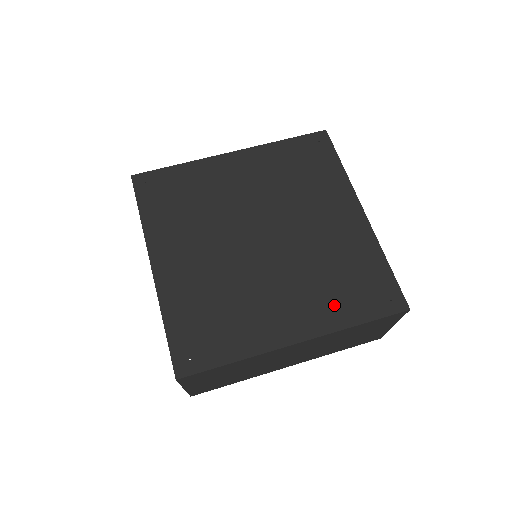
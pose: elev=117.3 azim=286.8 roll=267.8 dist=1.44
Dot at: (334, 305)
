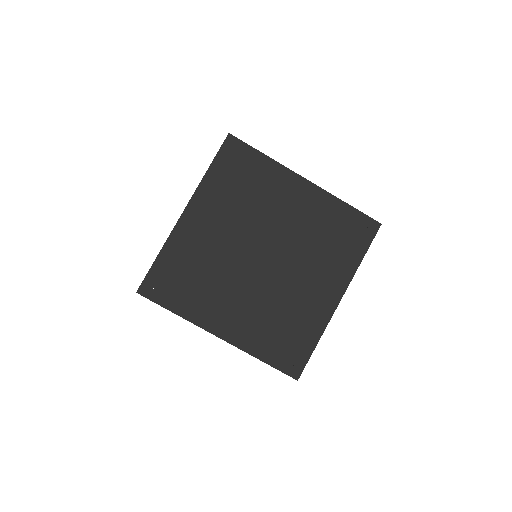
Dot at: (260, 337)
